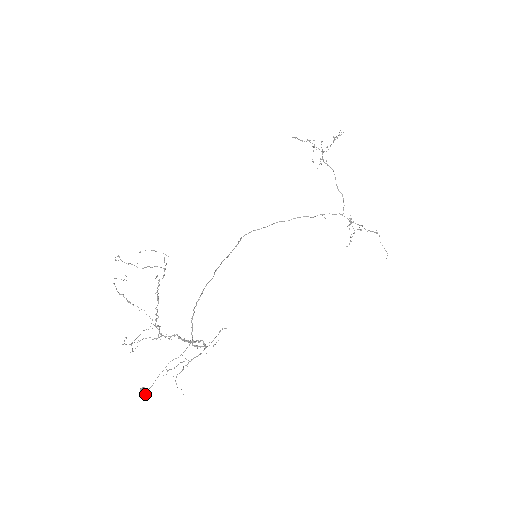
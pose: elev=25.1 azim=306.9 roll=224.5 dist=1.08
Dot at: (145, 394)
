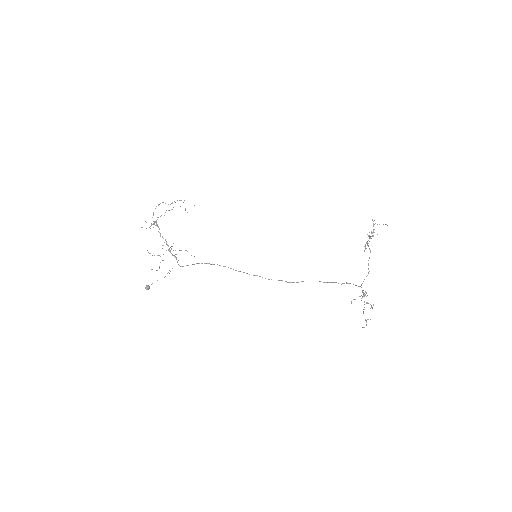
Dot at: (146, 288)
